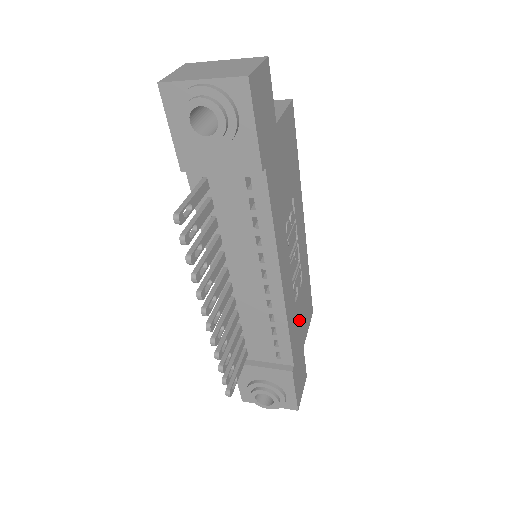
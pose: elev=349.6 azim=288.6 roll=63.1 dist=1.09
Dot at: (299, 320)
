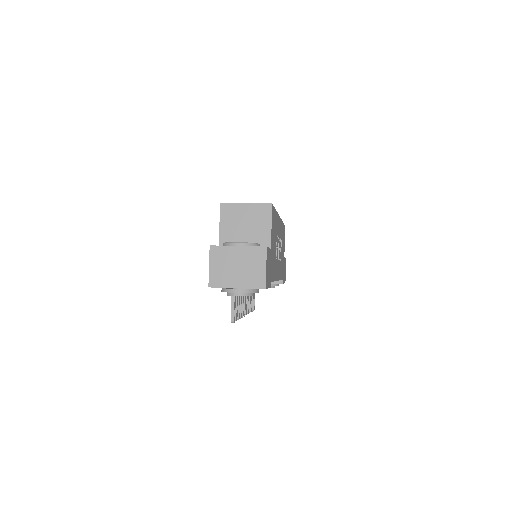
Dot at: (282, 257)
